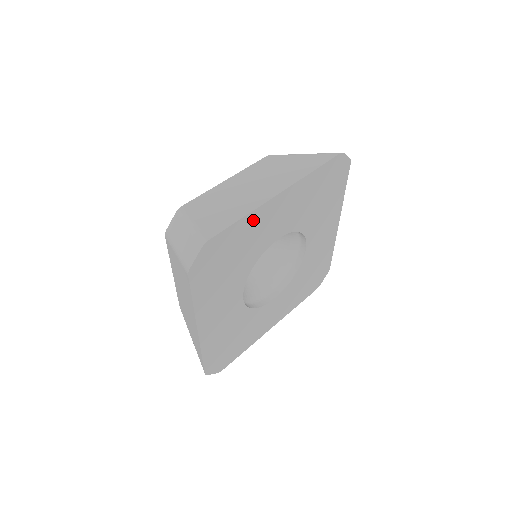
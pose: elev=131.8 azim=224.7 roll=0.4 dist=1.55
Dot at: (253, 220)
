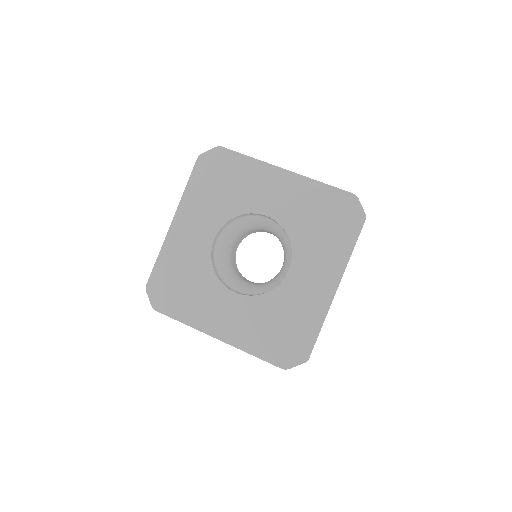
Dot at: (256, 169)
